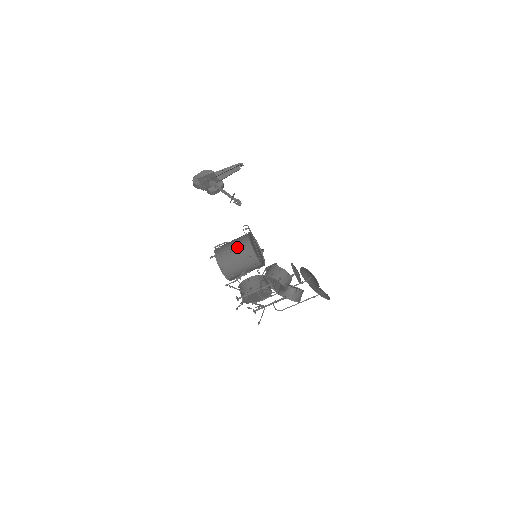
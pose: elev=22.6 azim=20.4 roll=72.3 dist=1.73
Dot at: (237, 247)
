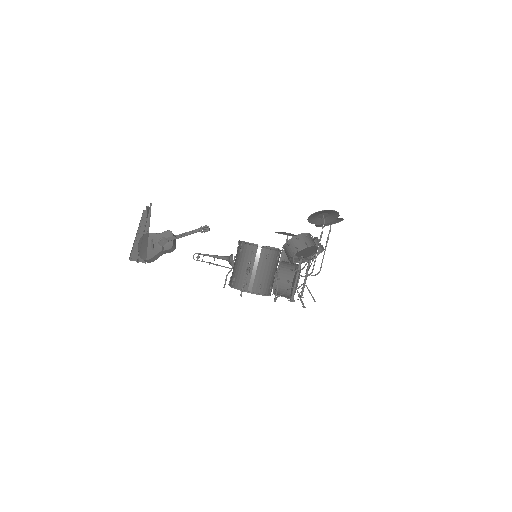
Dot at: (250, 262)
